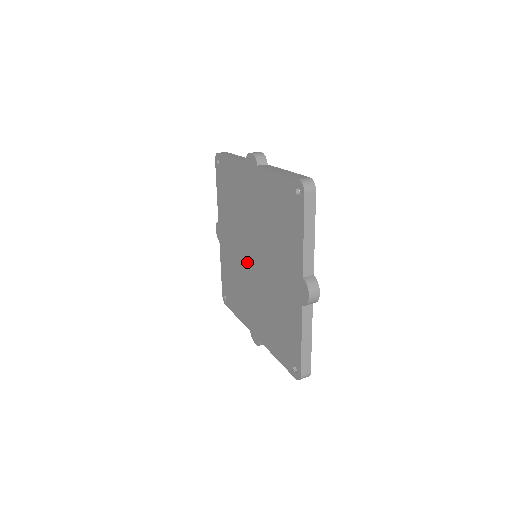
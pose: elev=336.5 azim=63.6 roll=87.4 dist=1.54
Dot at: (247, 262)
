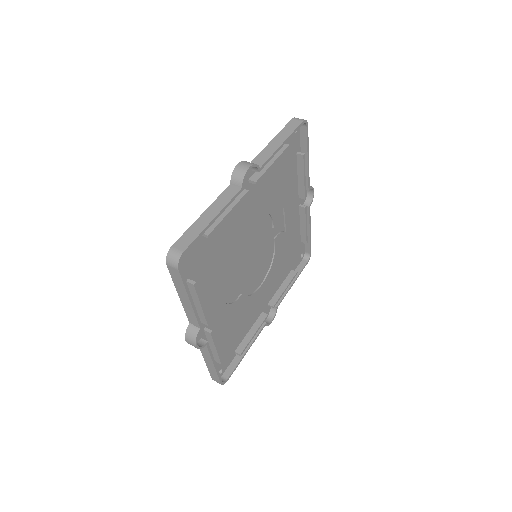
Dot at: (262, 252)
